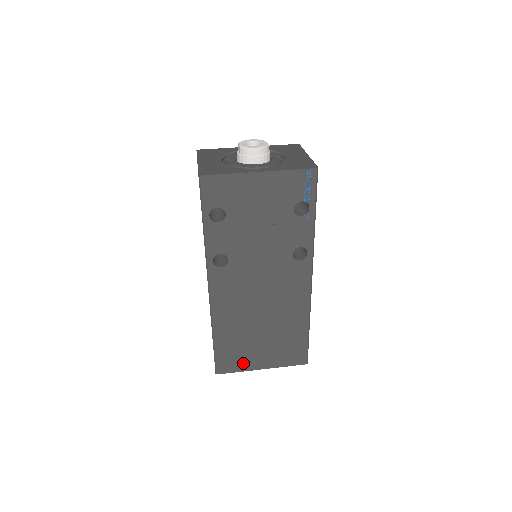
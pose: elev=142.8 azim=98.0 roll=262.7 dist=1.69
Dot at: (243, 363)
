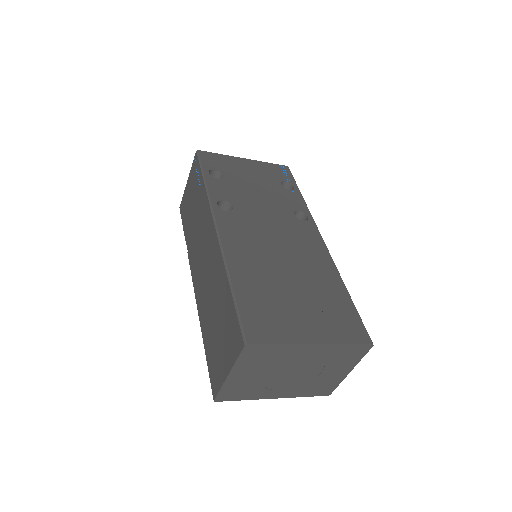
Dot at: (282, 330)
